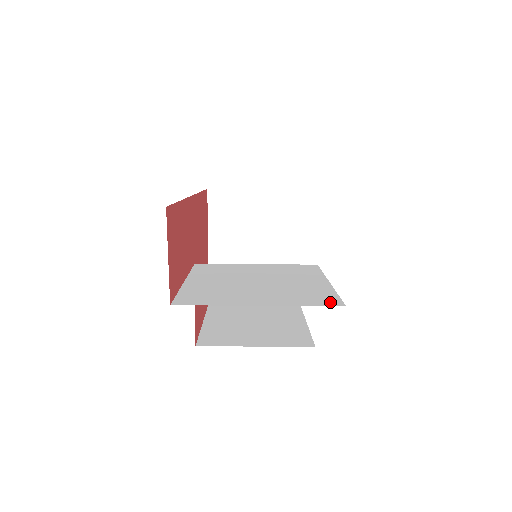
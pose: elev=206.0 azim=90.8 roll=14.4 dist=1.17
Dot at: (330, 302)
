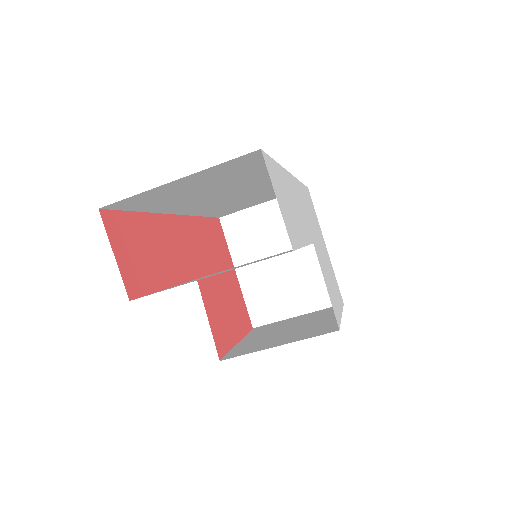
Dot at: (281, 254)
